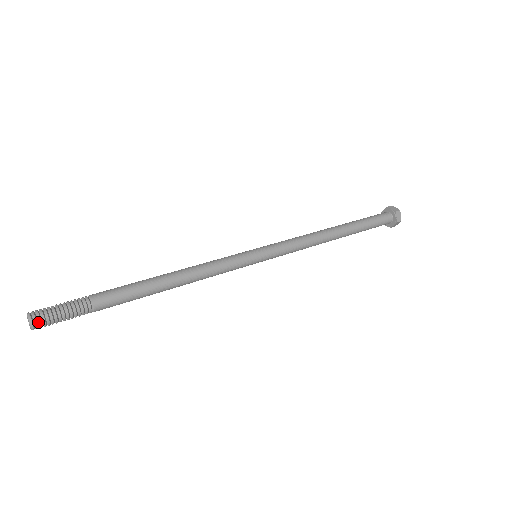
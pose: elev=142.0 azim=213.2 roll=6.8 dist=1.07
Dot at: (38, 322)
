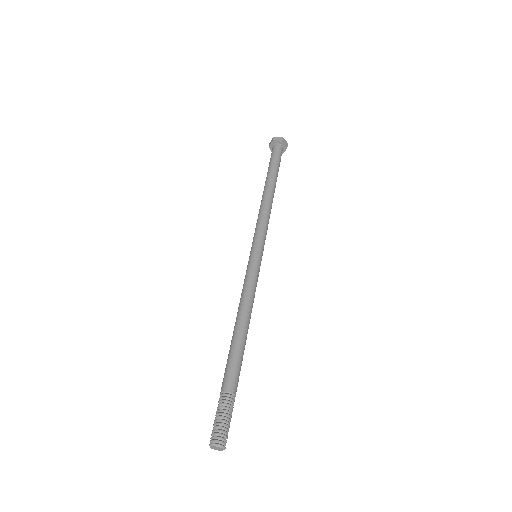
Dot at: (224, 442)
